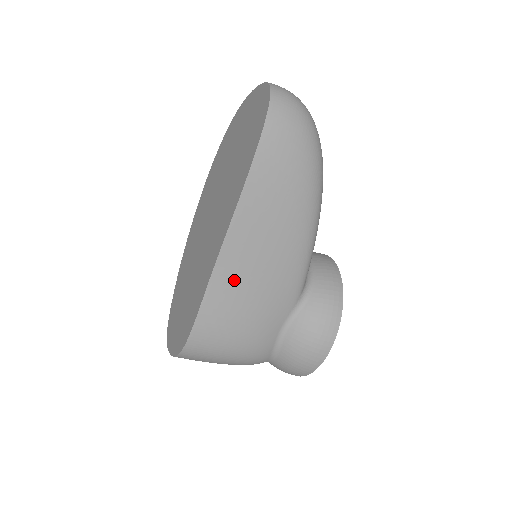
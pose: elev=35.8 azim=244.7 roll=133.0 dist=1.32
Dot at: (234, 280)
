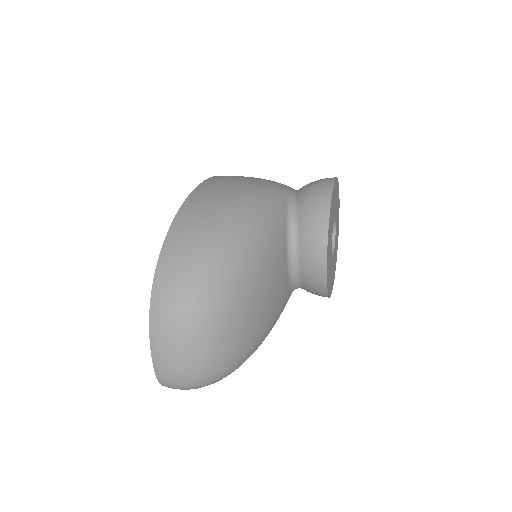
Dot at: occluded
